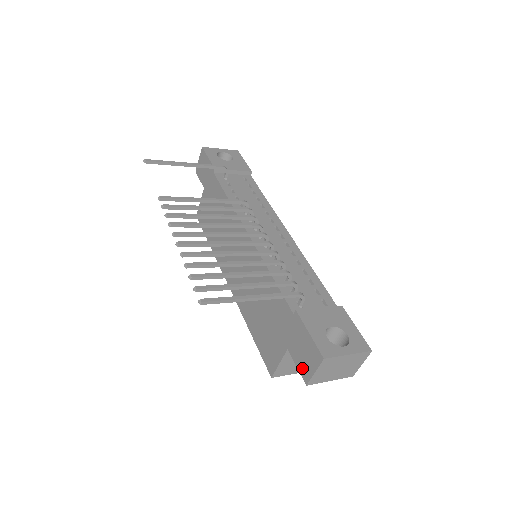
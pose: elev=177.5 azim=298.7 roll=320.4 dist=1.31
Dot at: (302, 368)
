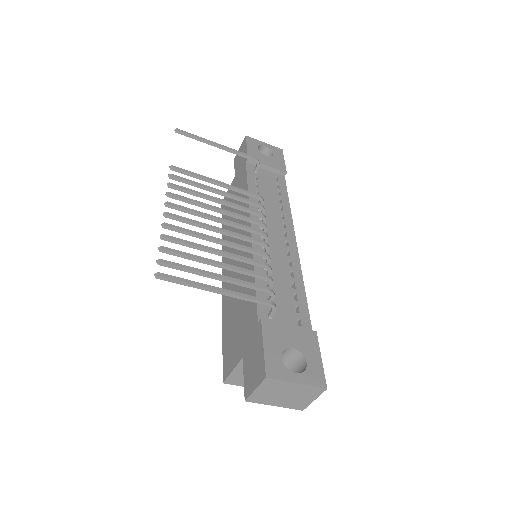
Dot at: (247, 381)
